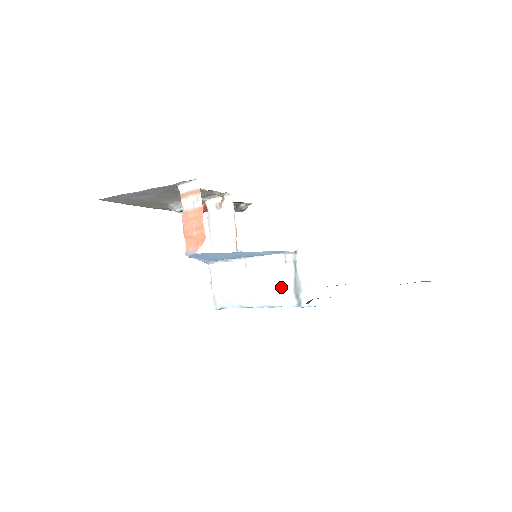
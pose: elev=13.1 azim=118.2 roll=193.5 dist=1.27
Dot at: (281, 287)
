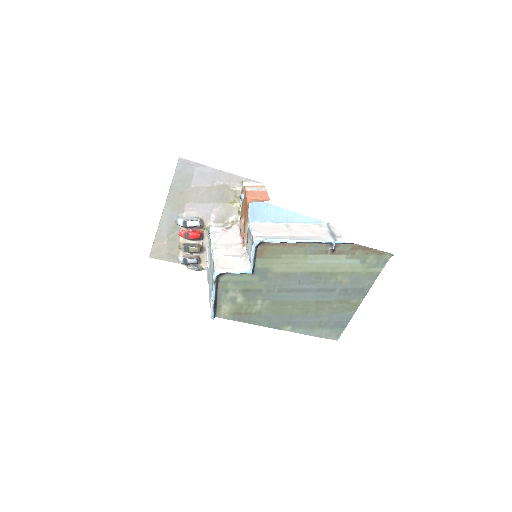
Dot at: (319, 235)
